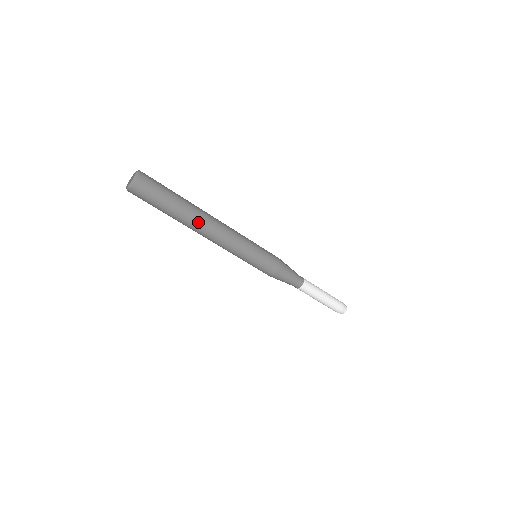
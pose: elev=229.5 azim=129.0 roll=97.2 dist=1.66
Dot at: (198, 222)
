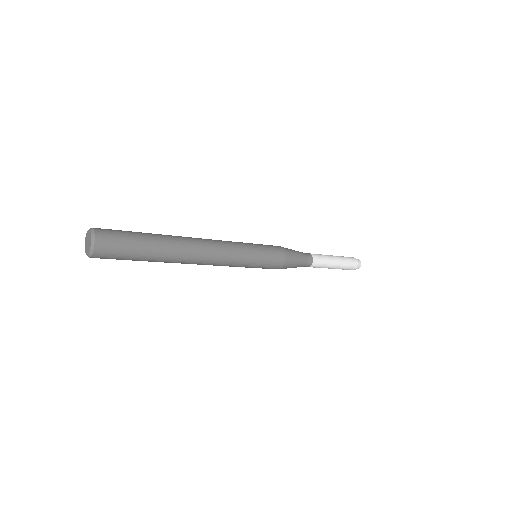
Dot at: (184, 254)
